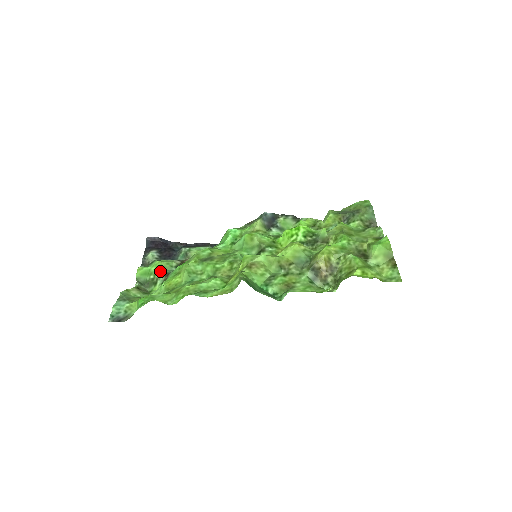
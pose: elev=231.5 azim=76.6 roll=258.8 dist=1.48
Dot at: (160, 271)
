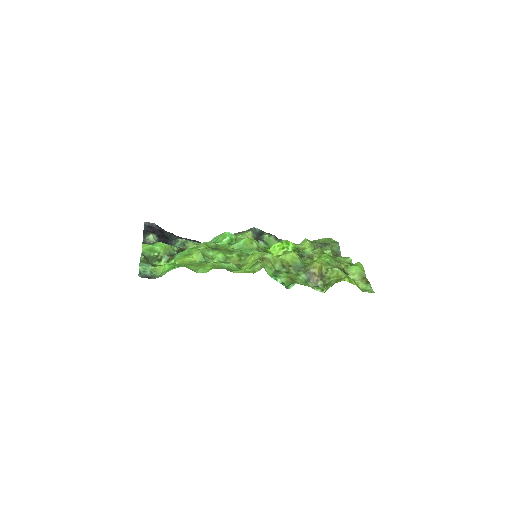
Dot at: (164, 251)
